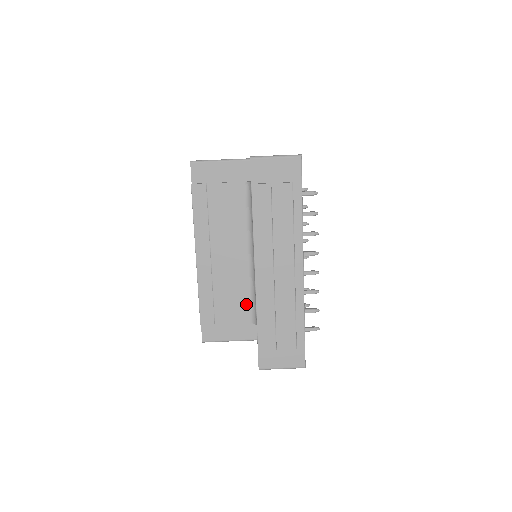
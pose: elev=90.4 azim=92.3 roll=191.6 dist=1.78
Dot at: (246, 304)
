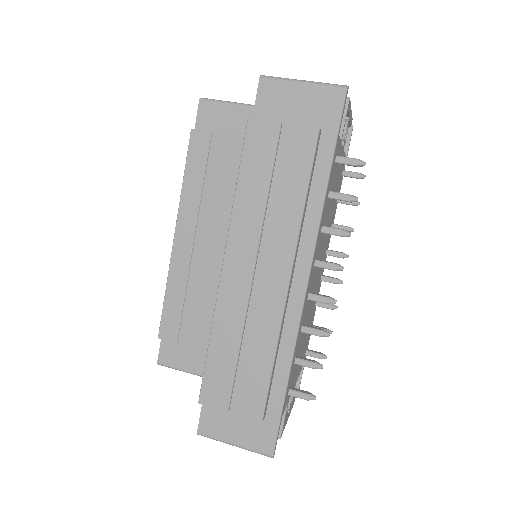
Dot at: occluded
